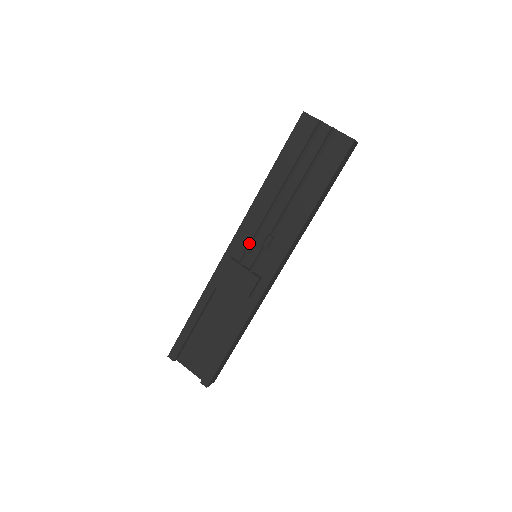
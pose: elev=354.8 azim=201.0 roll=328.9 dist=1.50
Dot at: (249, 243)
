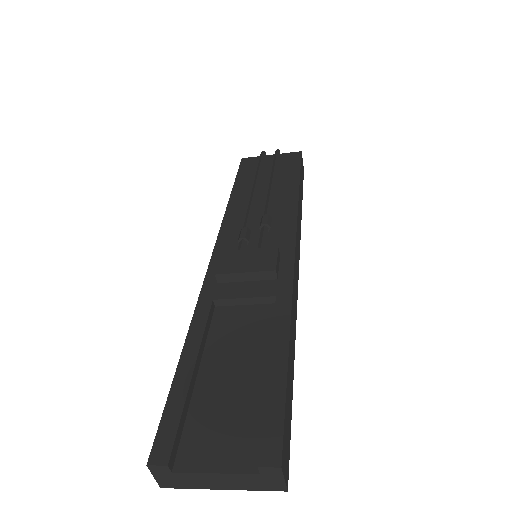
Dot at: (242, 230)
